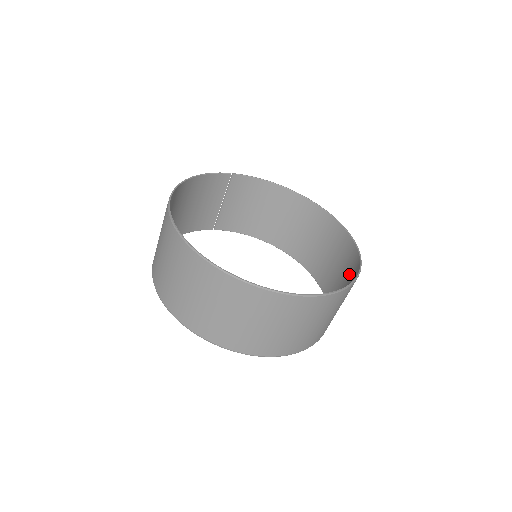
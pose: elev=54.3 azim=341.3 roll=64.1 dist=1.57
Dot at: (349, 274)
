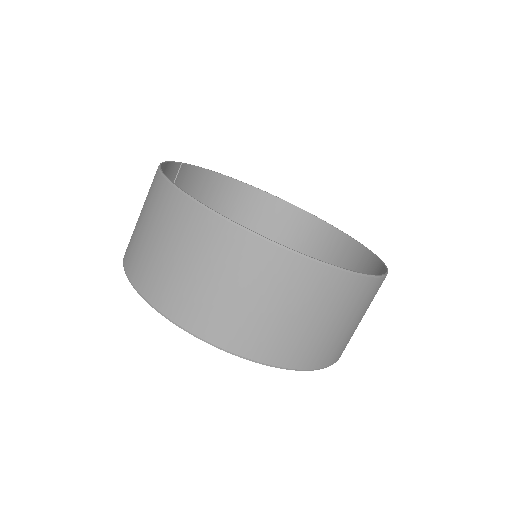
Dot at: (338, 258)
